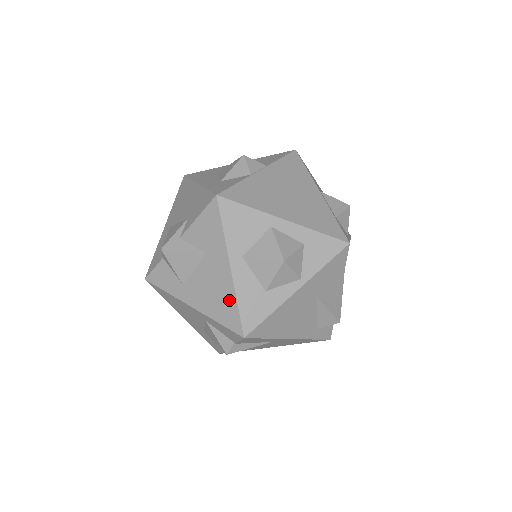
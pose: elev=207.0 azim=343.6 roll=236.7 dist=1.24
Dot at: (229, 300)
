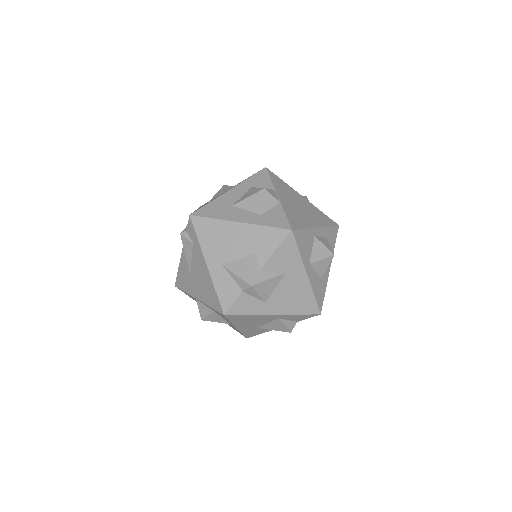
Dot at: (308, 296)
